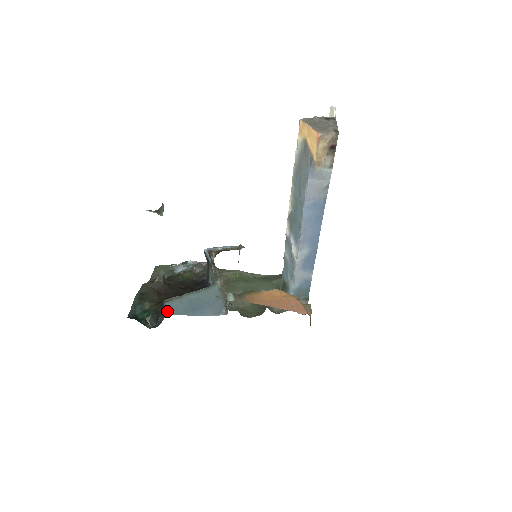
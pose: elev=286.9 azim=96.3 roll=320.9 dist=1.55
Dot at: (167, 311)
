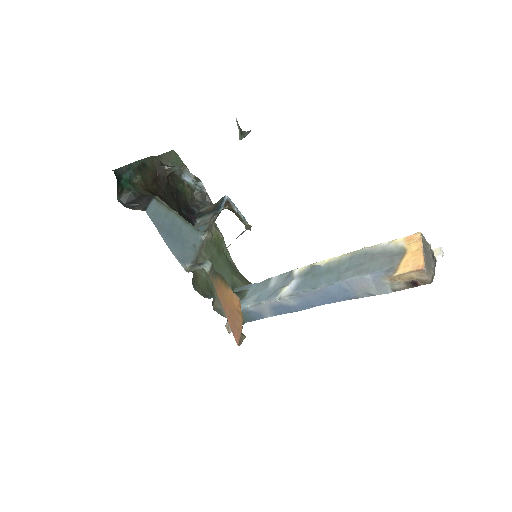
Dot at: (149, 209)
